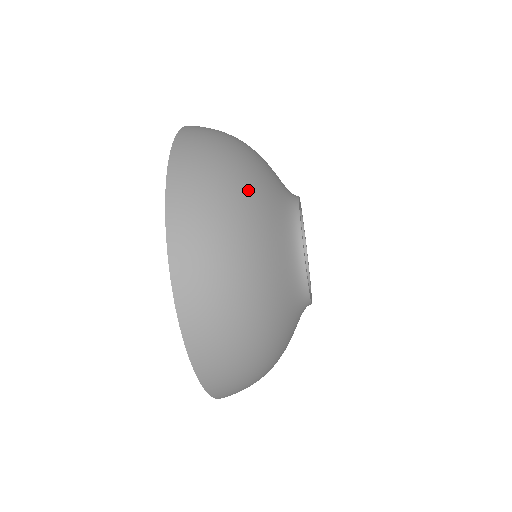
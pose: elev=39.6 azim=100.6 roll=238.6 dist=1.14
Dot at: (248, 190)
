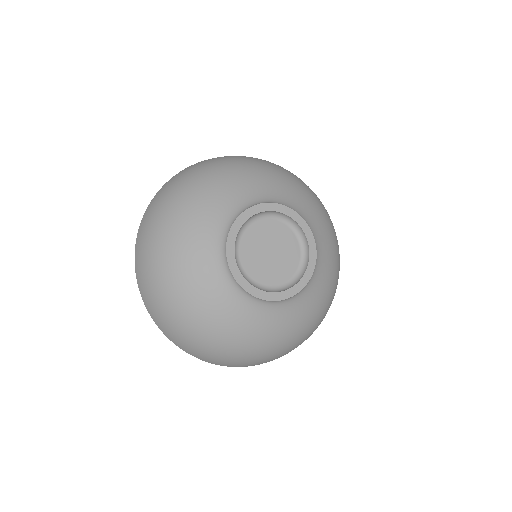
Dot at: (182, 297)
